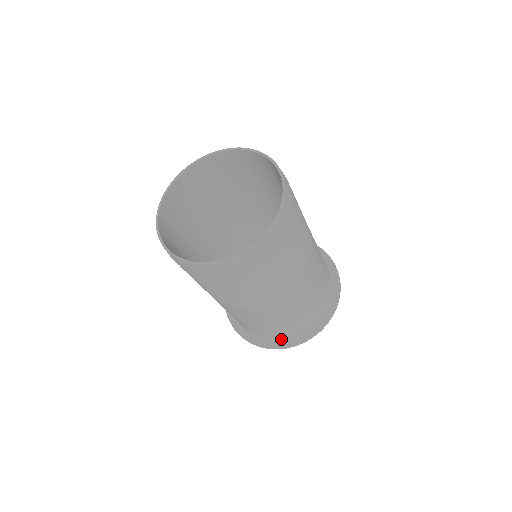
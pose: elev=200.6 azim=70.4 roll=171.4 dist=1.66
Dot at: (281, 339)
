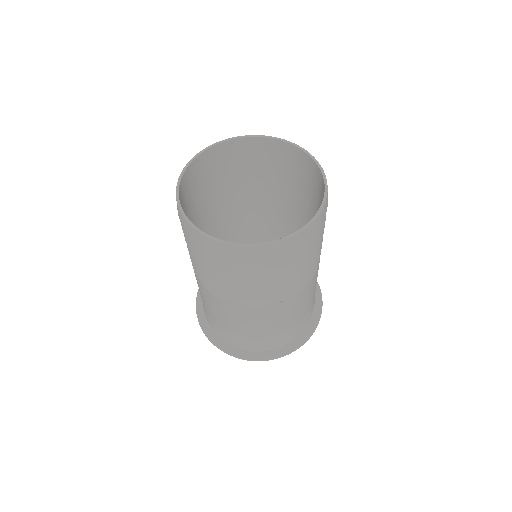
Dot at: (264, 350)
